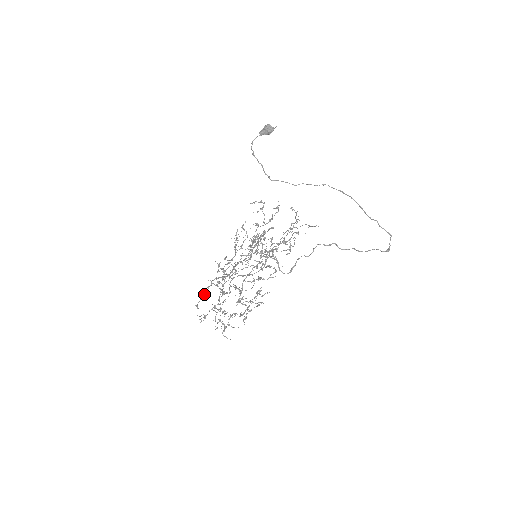
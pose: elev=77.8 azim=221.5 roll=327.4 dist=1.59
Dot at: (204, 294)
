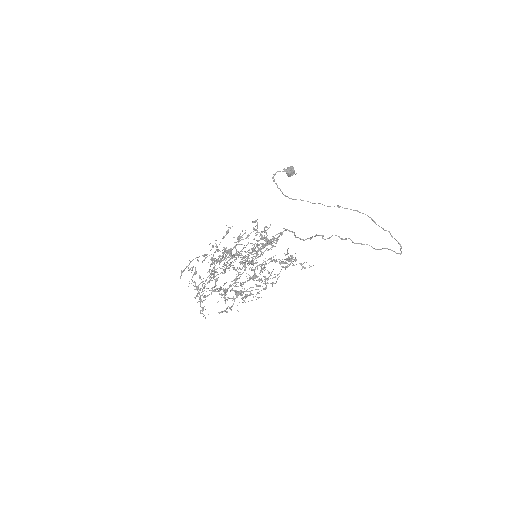
Dot at: (197, 259)
